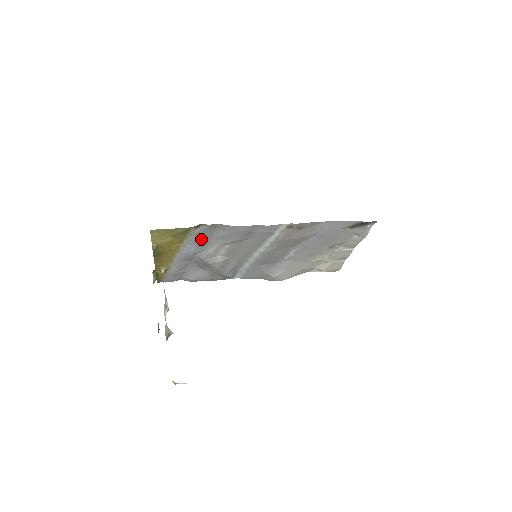
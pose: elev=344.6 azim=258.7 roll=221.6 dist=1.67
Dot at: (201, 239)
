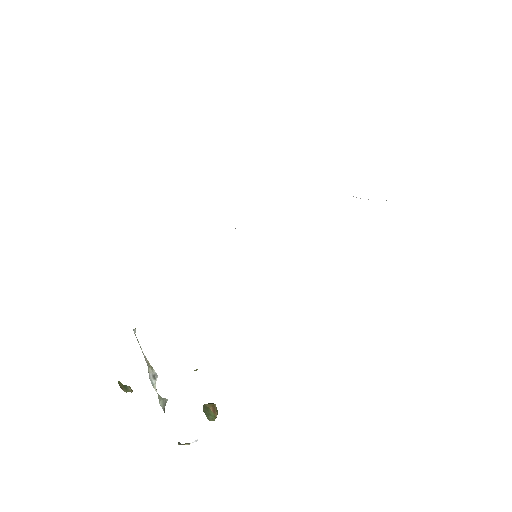
Dot at: occluded
